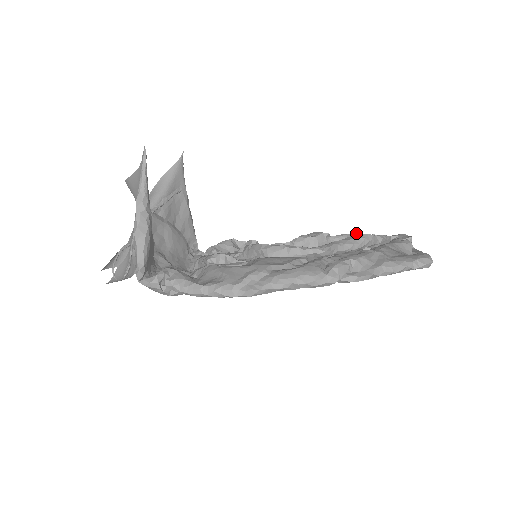
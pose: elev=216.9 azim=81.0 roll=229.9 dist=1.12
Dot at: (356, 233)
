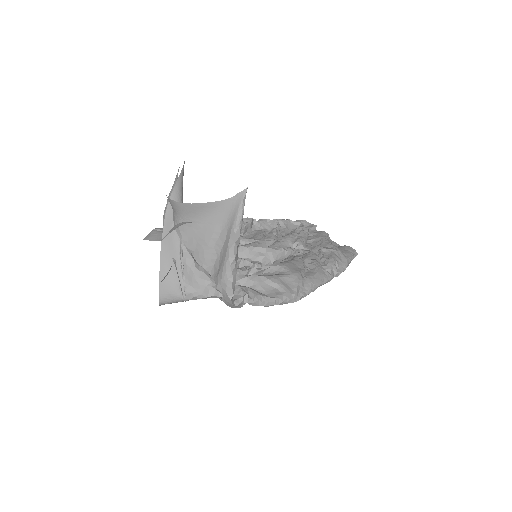
Dot at: (276, 219)
